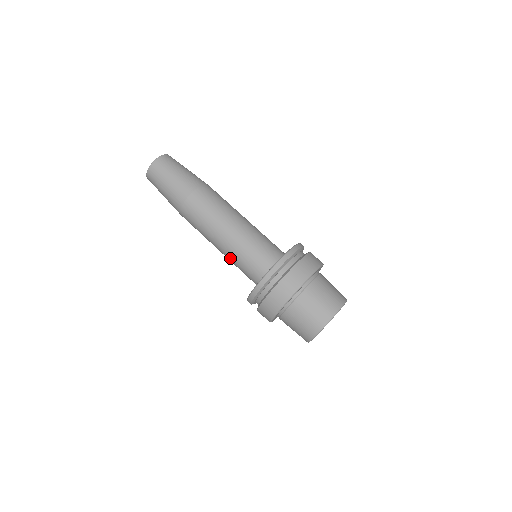
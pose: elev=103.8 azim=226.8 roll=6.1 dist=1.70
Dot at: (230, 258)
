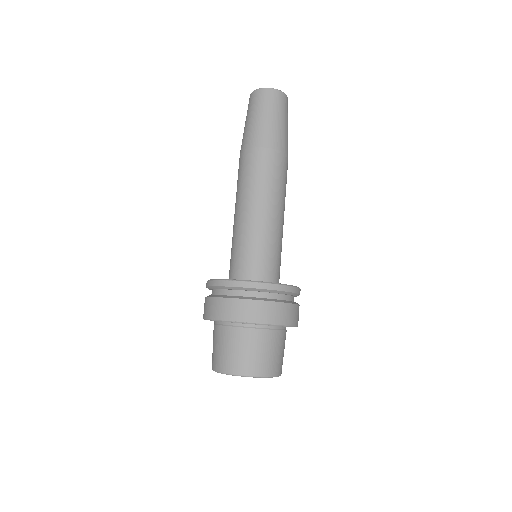
Dot at: (246, 232)
